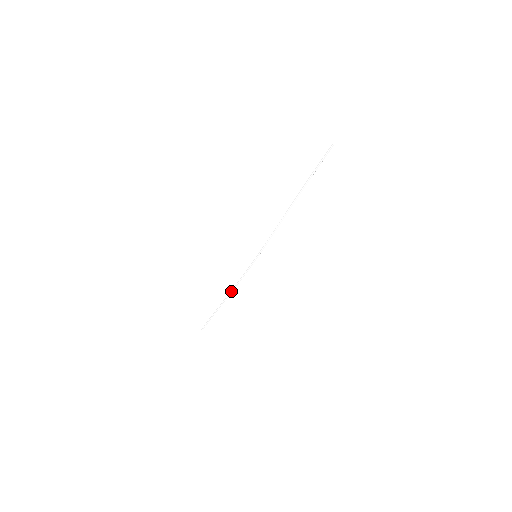
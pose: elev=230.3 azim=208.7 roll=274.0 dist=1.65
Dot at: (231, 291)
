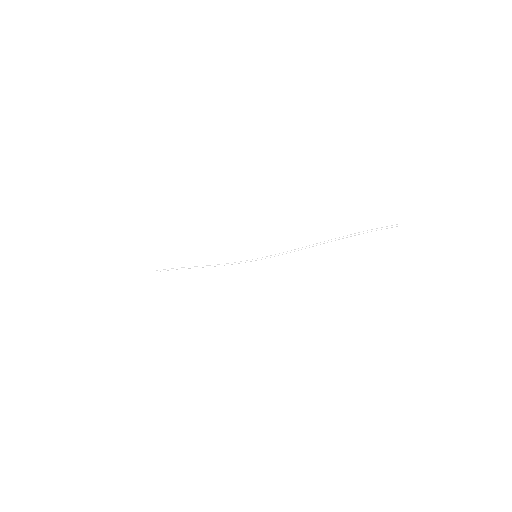
Dot at: (210, 266)
